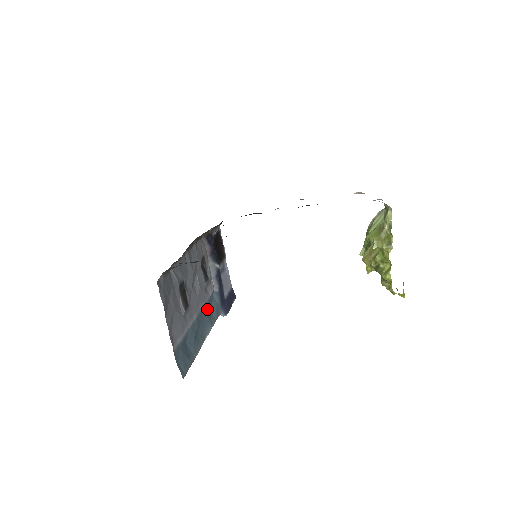
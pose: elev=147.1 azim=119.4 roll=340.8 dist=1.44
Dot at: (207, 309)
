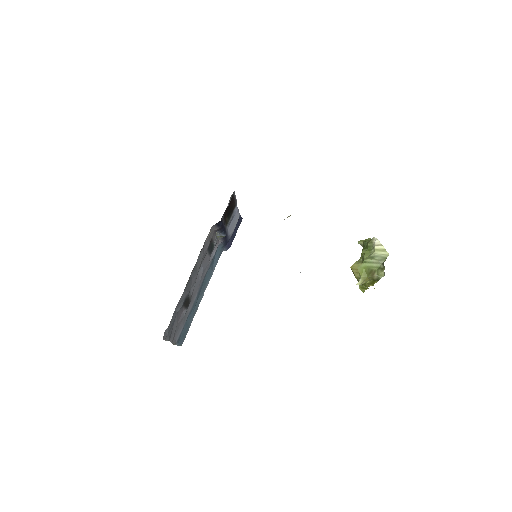
Dot at: (209, 268)
